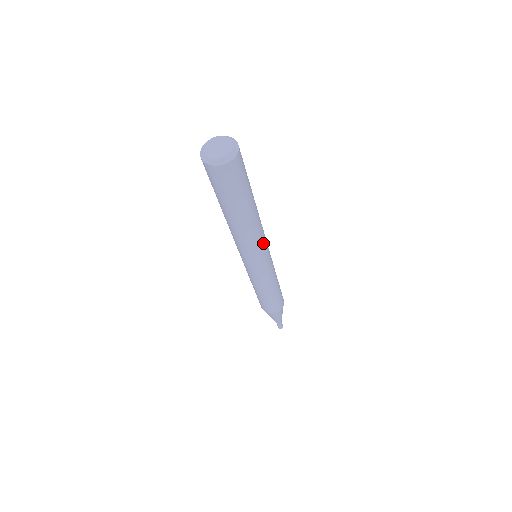
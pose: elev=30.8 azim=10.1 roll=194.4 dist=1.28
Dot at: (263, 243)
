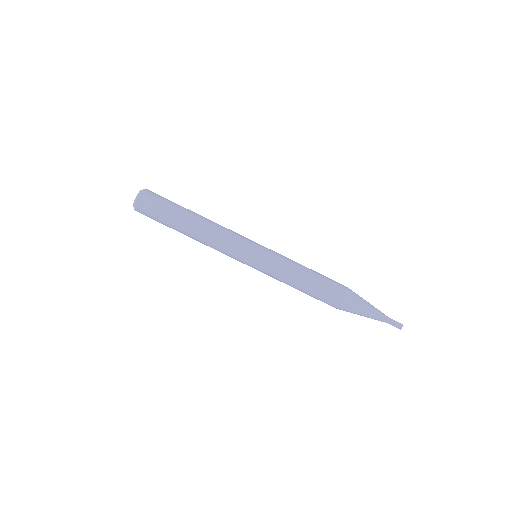
Dot at: (236, 234)
